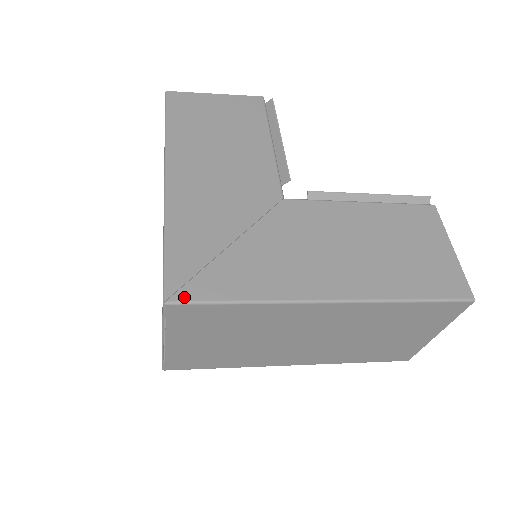
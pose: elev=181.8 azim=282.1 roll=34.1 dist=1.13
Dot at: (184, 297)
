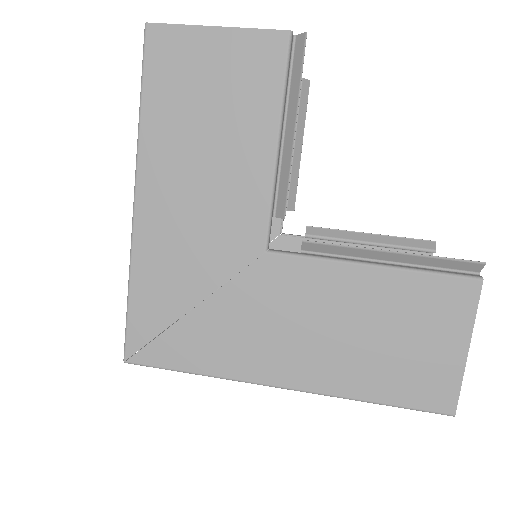
Dot at: (141, 360)
